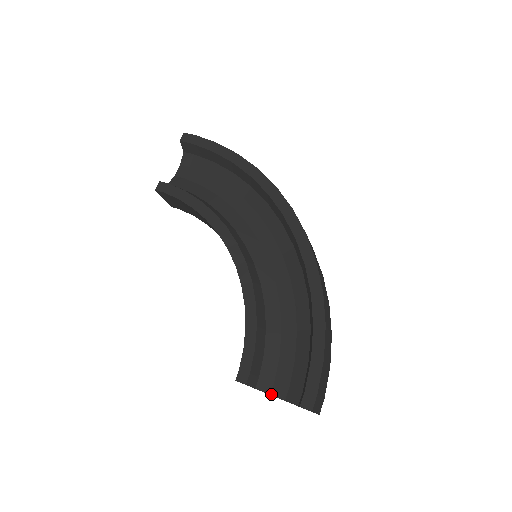
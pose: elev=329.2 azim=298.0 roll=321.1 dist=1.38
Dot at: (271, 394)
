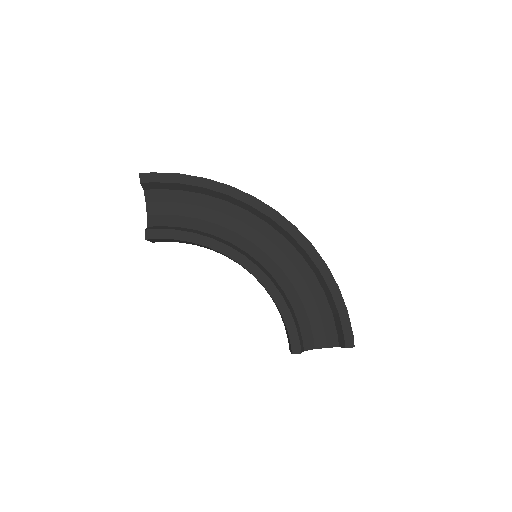
Dot at: (315, 348)
